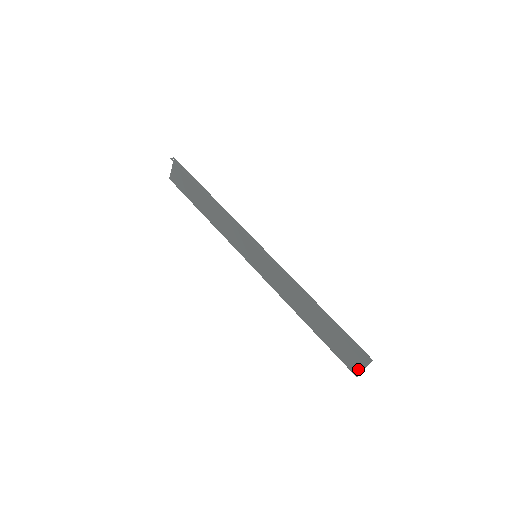
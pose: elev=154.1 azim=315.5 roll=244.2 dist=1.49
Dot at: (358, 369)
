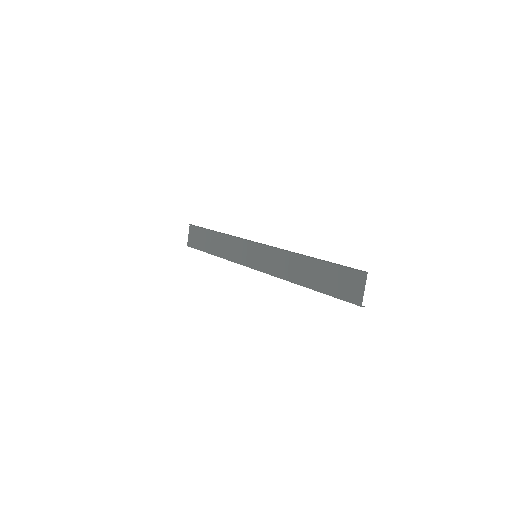
Dot at: (359, 295)
